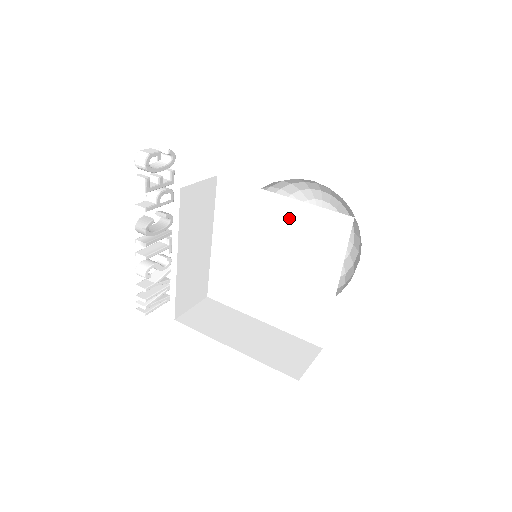
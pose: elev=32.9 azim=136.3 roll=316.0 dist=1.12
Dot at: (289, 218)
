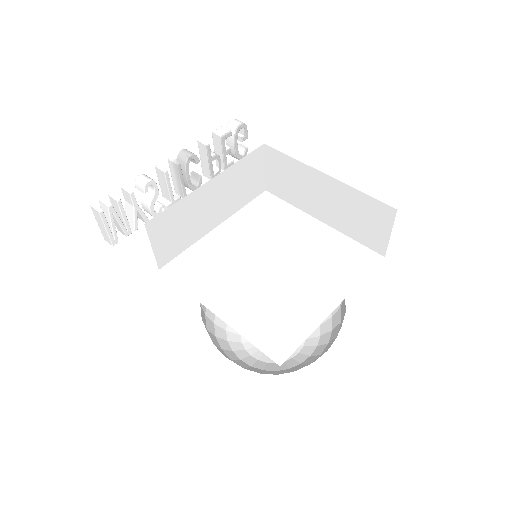
Dot at: (318, 238)
